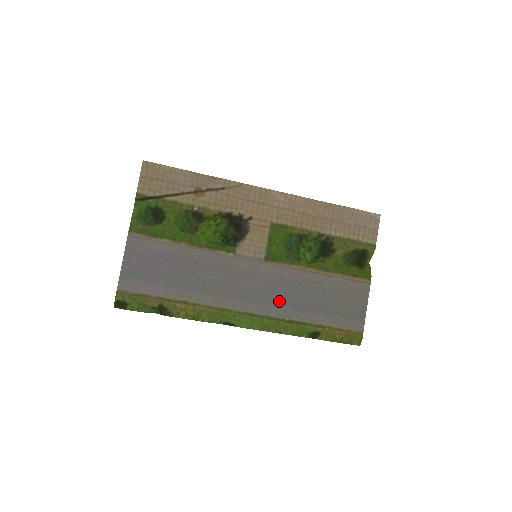
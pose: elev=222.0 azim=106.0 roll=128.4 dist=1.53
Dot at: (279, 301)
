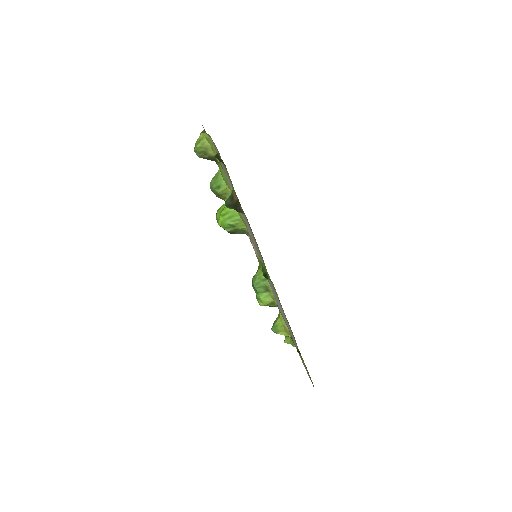
Dot at: occluded
